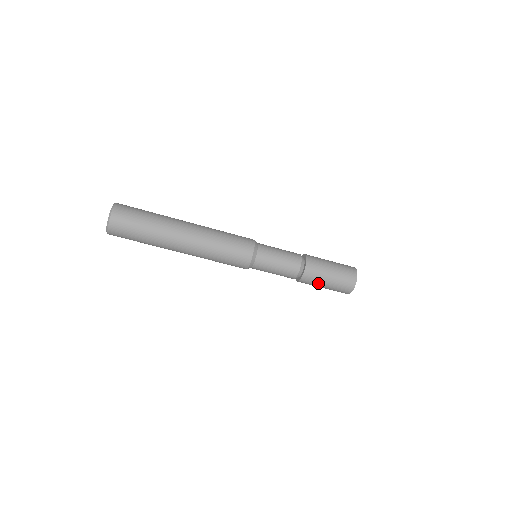
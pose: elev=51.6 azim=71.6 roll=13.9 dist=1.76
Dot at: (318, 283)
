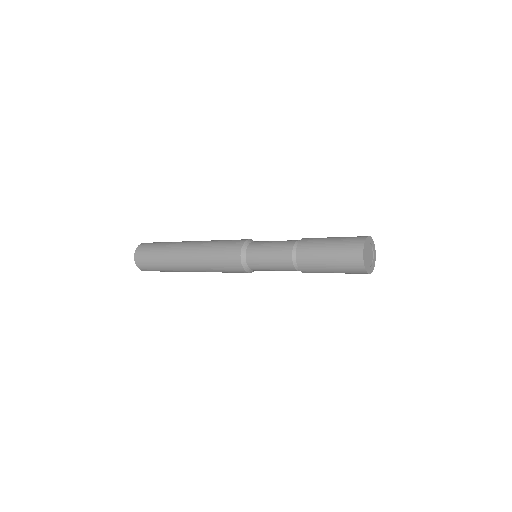
Dot at: (321, 271)
